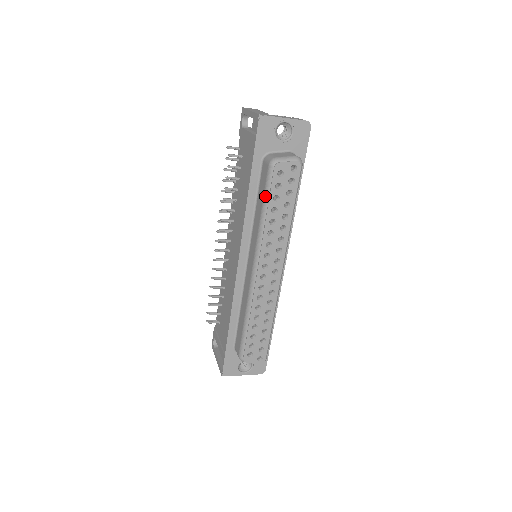
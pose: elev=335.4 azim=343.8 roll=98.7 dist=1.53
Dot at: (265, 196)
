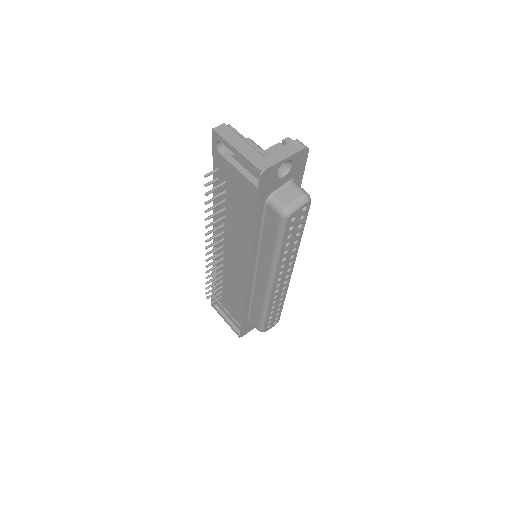
Dot at: (278, 239)
